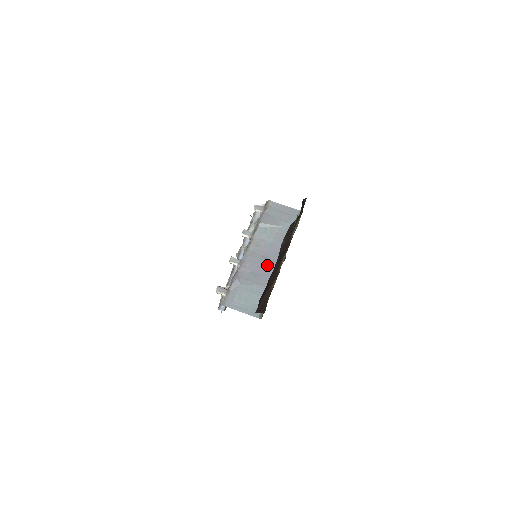
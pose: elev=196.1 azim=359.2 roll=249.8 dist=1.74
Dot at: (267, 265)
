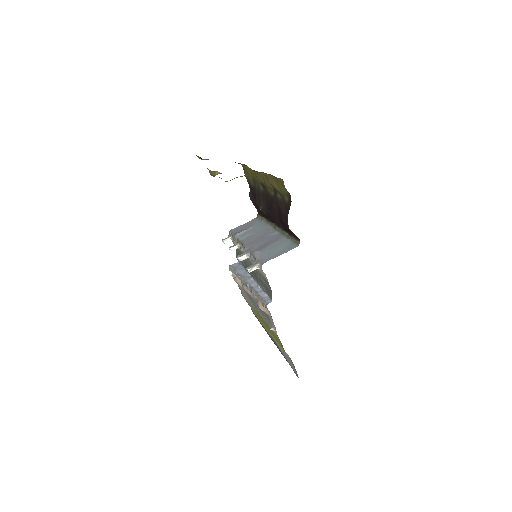
Dot at: (268, 237)
